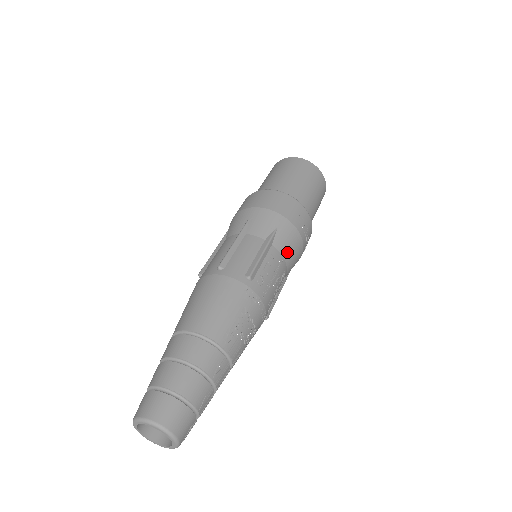
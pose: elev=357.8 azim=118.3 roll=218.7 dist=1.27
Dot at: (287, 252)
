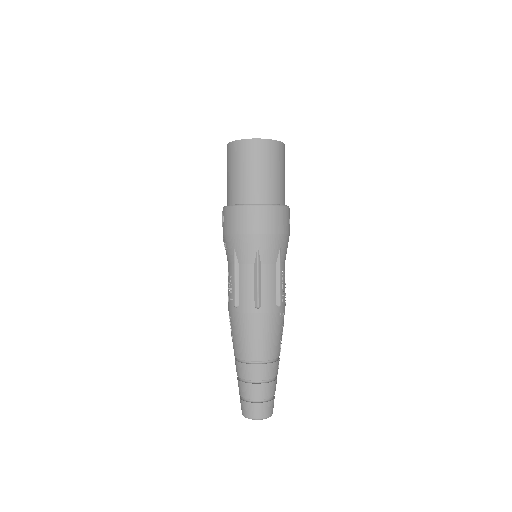
Dot at: occluded
